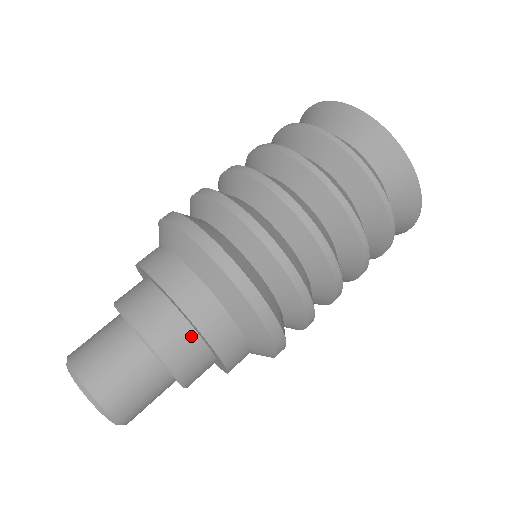
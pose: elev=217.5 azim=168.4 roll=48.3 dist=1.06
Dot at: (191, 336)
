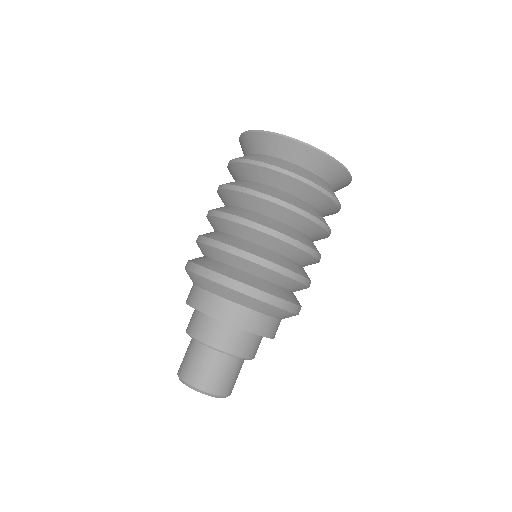
Dot at: occluded
